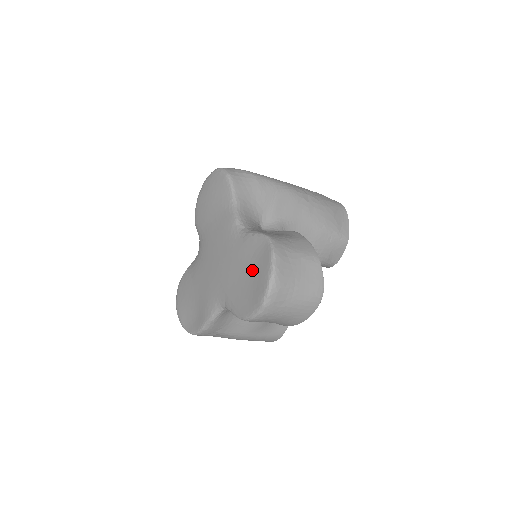
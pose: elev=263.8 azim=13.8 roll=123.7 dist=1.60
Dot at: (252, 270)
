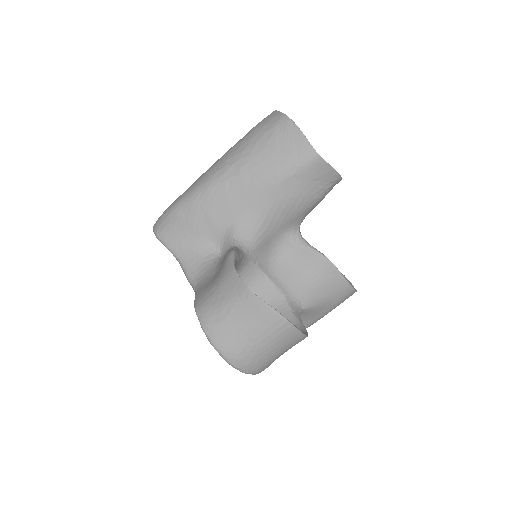
Dot at: occluded
